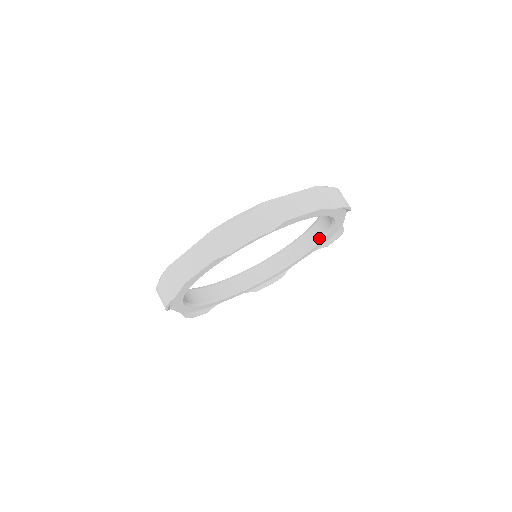
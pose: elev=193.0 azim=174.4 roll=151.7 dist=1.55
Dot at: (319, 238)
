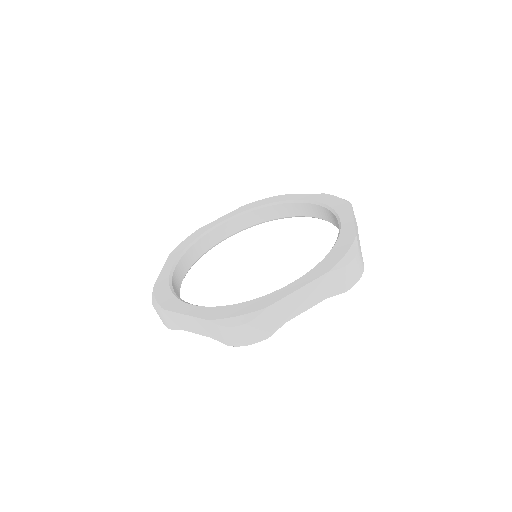
Dot at: (329, 221)
